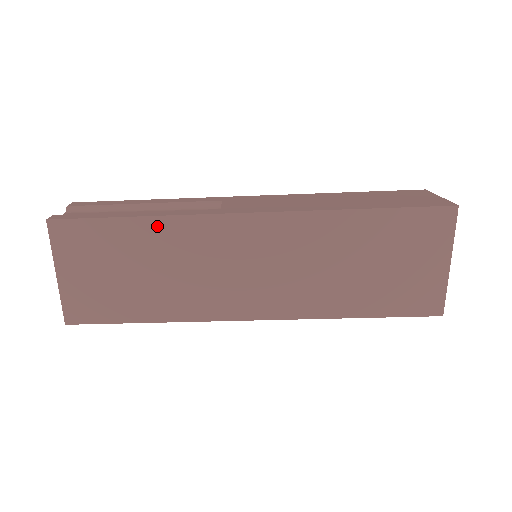
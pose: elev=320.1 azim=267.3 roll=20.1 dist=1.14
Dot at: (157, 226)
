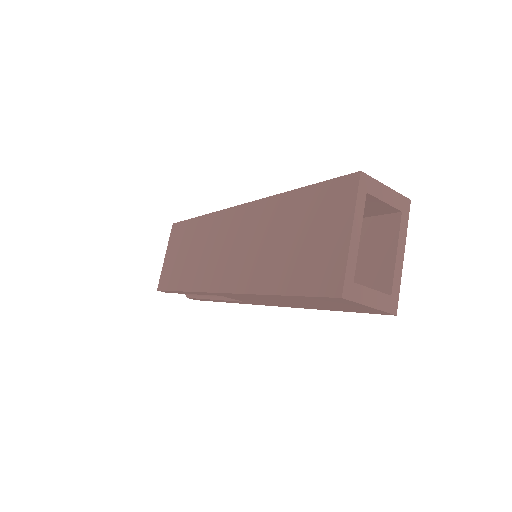
Dot at: (203, 221)
